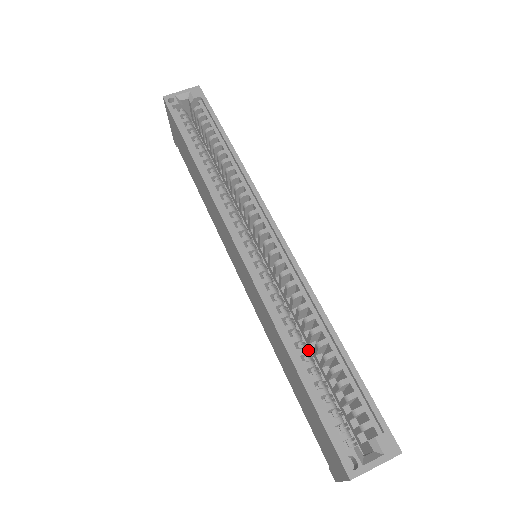
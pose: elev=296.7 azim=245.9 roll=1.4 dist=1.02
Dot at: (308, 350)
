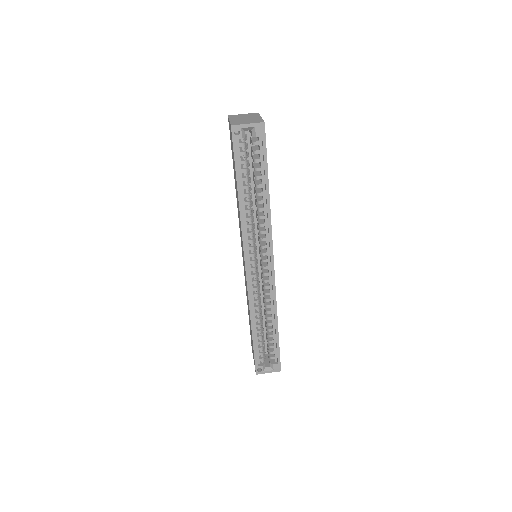
Dot at: (263, 310)
